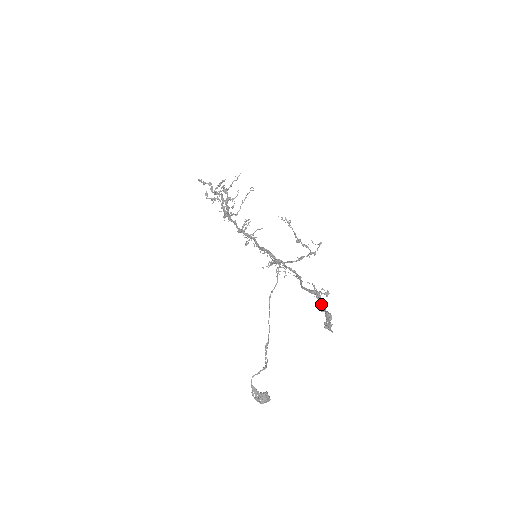
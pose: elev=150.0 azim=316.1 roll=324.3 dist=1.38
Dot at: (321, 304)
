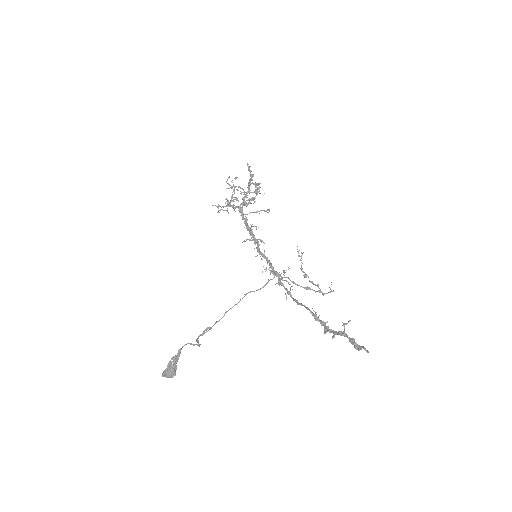
Dot at: occluded
